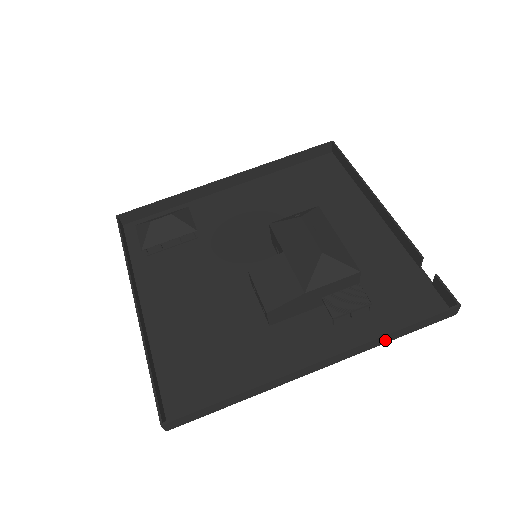
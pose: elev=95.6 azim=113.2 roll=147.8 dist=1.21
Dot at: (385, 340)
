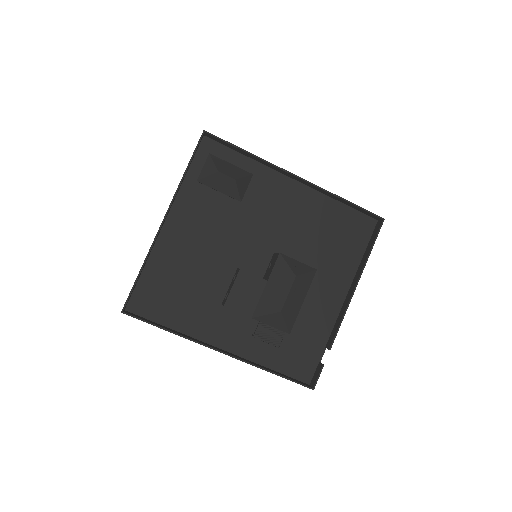
Dot at: occluded
